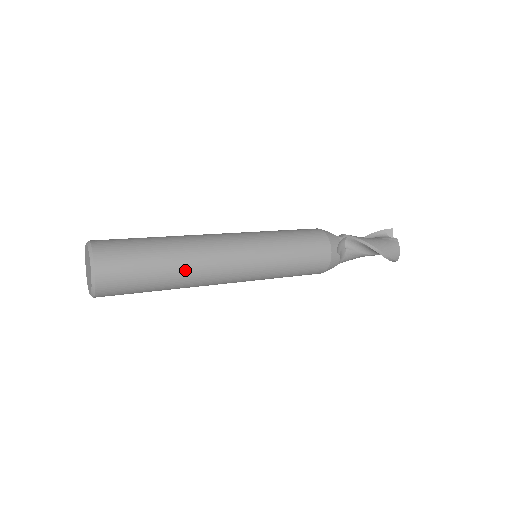
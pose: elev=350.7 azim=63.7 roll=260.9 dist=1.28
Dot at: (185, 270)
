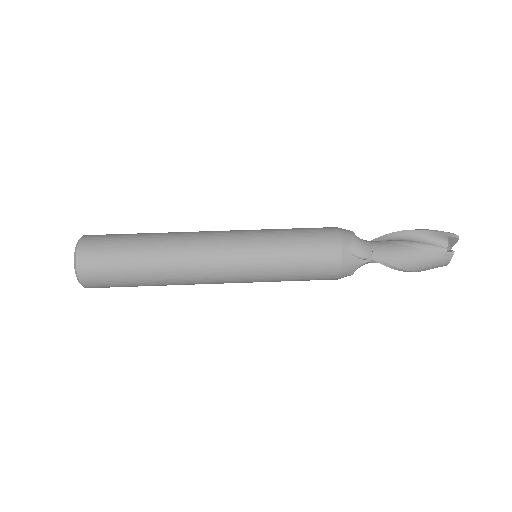
Dot at: occluded
